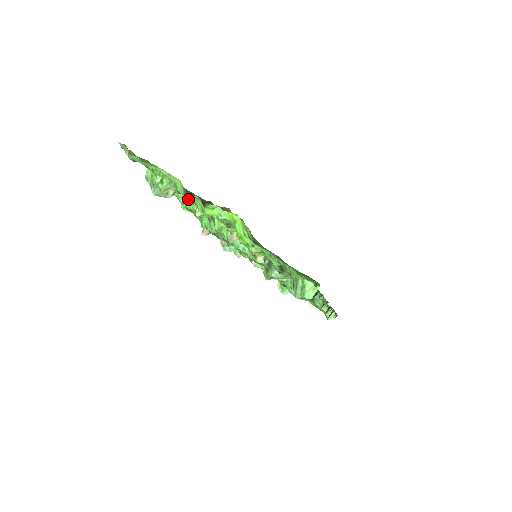
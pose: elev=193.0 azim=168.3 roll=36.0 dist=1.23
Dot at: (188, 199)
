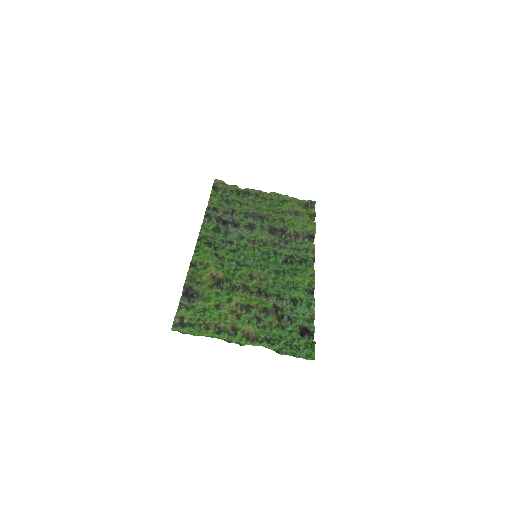
Dot at: (212, 297)
